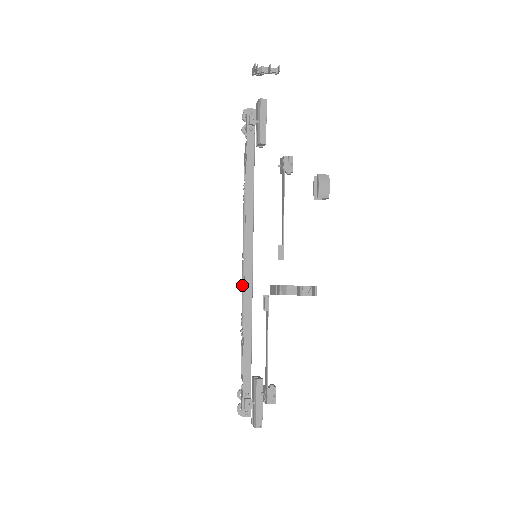
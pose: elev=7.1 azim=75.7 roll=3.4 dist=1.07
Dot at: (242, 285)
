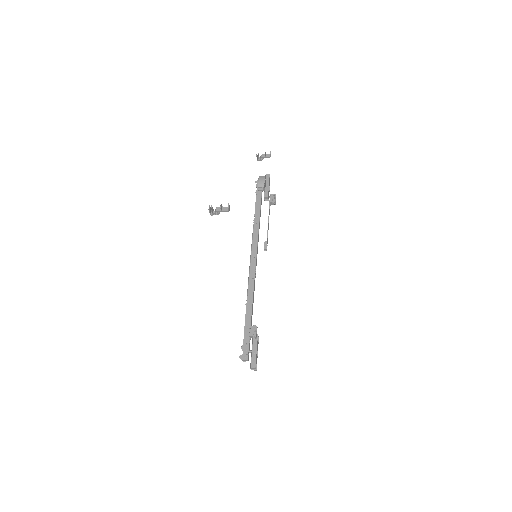
Dot at: occluded
